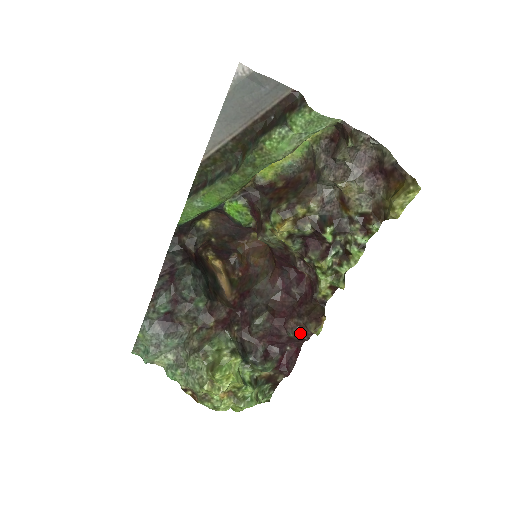
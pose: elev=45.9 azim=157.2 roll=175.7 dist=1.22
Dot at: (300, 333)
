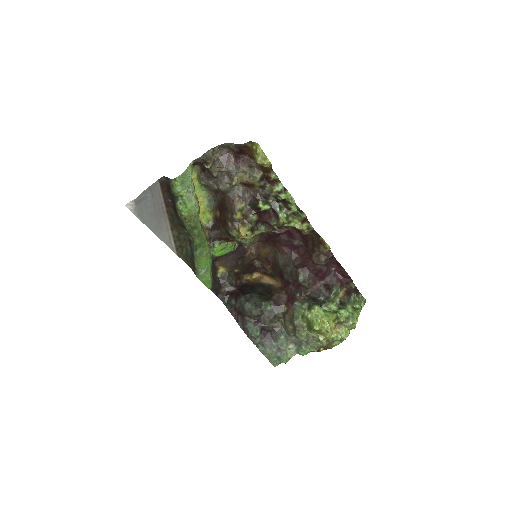
Dot at: (325, 258)
